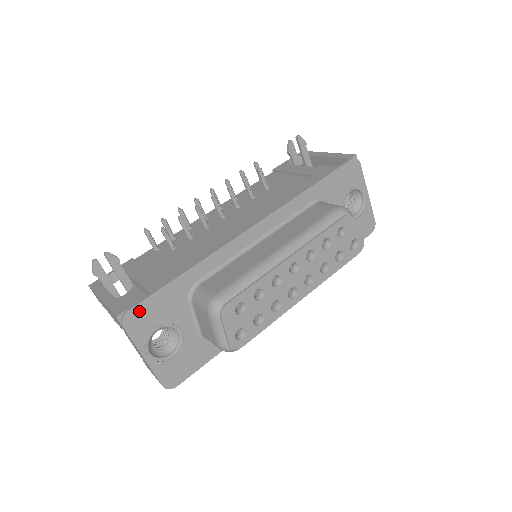
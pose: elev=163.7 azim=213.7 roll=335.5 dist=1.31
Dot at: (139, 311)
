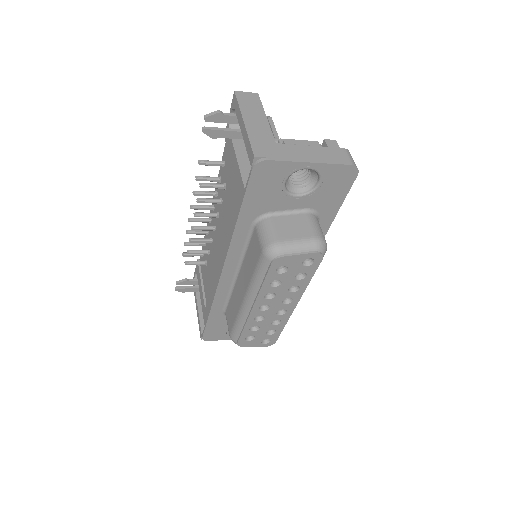
Dot at: (208, 334)
